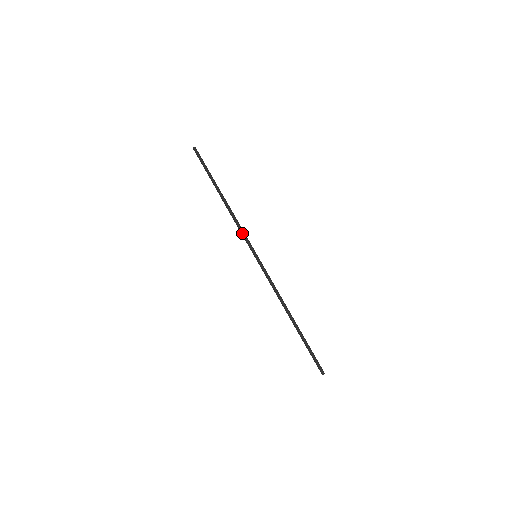
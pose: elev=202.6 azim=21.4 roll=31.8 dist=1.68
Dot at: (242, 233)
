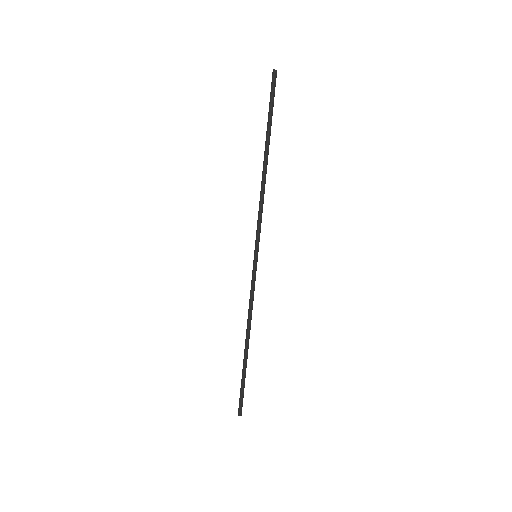
Dot at: (257, 220)
